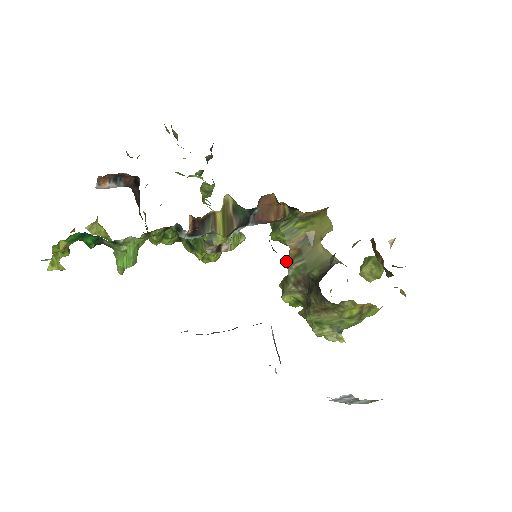
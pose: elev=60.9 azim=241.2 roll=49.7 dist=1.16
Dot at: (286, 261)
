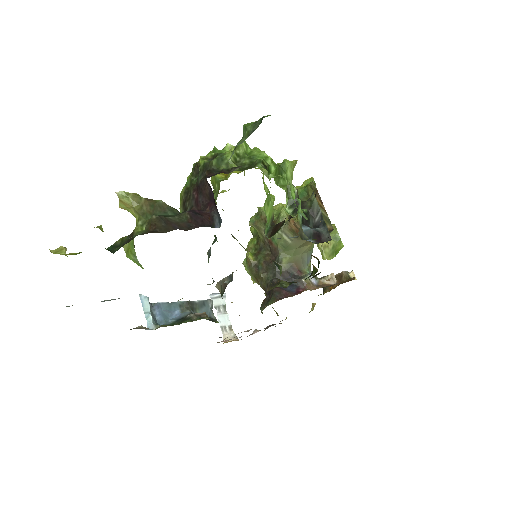
Dot at: (283, 214)
